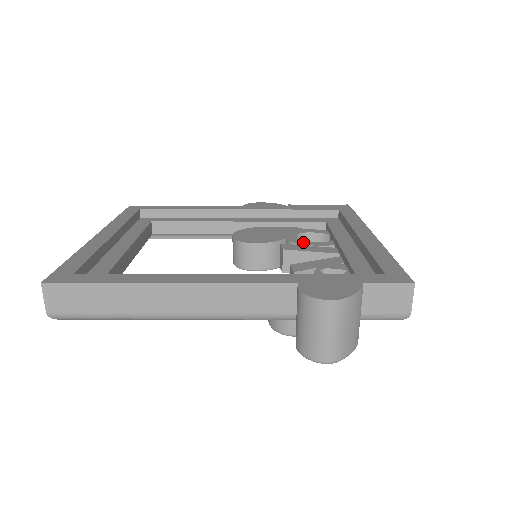
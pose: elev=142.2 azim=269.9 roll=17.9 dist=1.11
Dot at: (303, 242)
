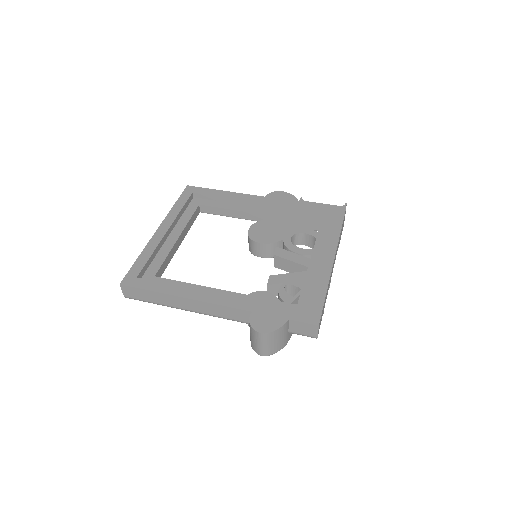
Dot at: (292, 247)
